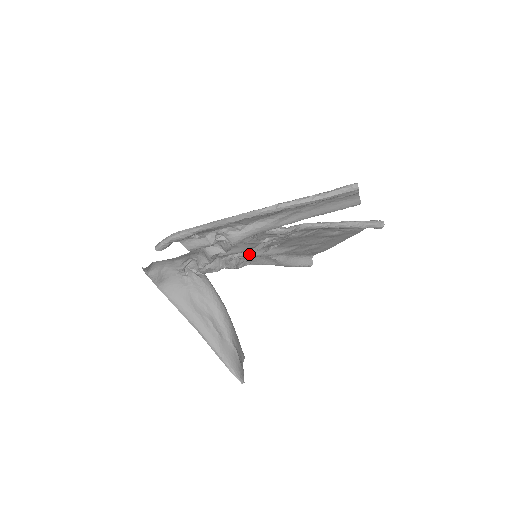
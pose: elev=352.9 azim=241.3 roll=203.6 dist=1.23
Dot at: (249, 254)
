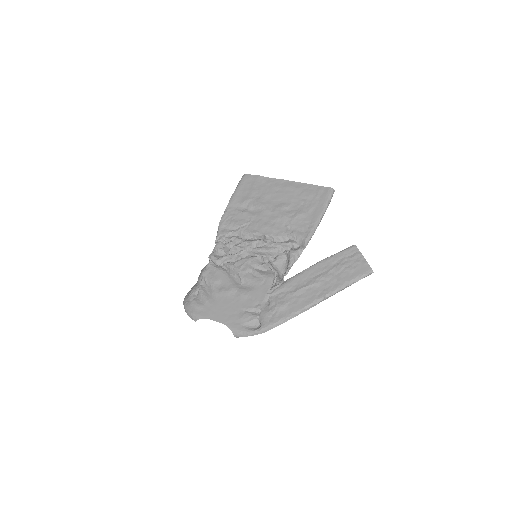
Dot at: (243, 248)
